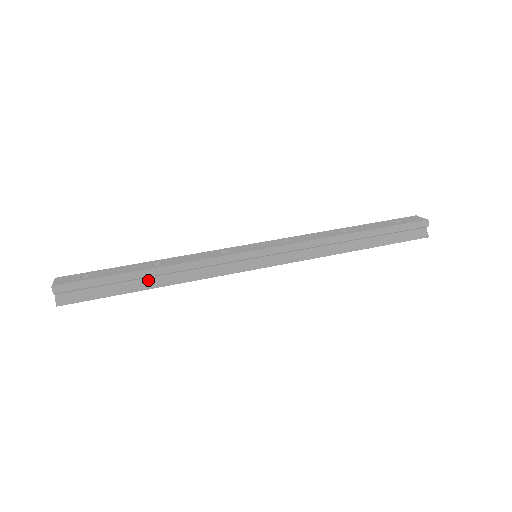
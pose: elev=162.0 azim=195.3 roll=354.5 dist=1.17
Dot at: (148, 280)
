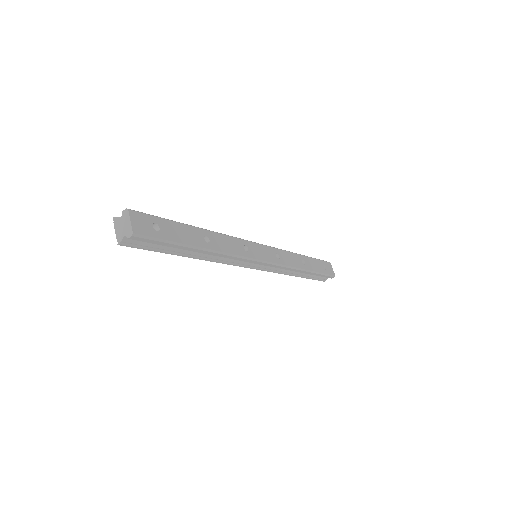
Dot at: (194, 251)
